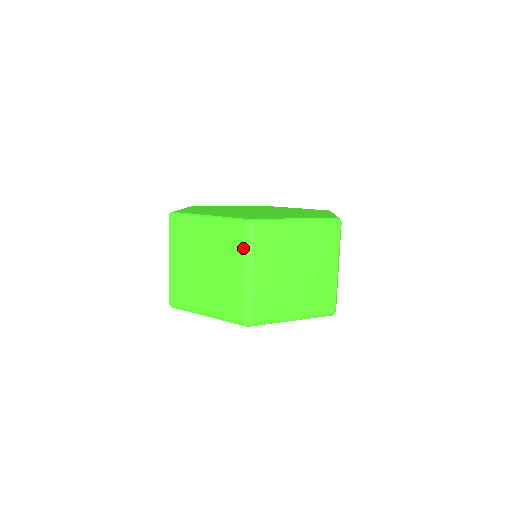
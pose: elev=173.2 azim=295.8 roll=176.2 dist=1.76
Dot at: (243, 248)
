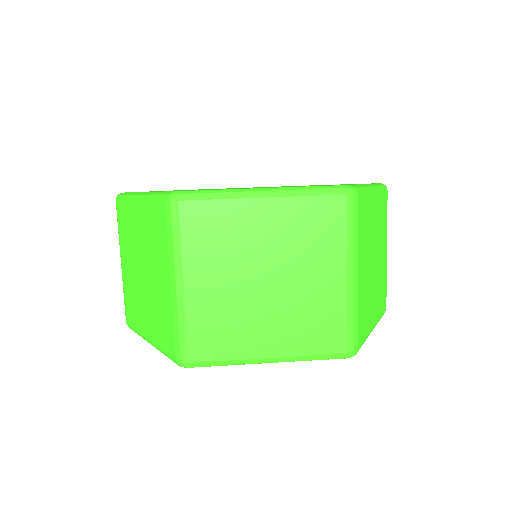
Dot at: (167, 239)
